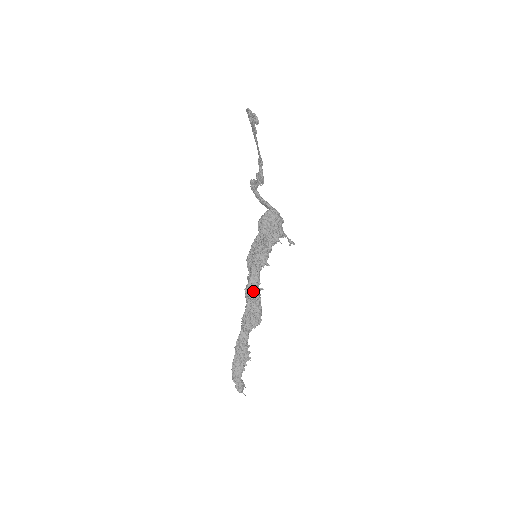
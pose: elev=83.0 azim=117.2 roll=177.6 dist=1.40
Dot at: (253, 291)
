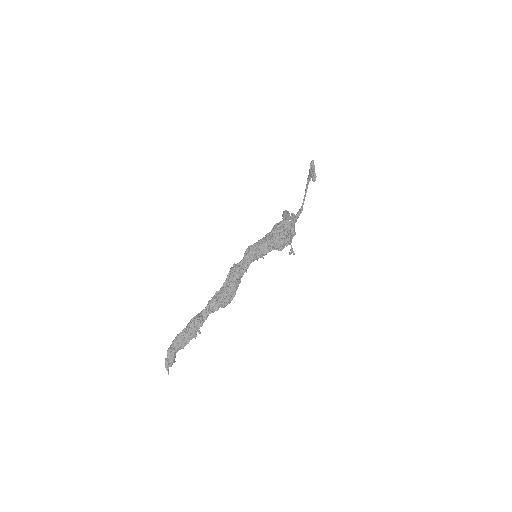
Dot at: (237, 270)
